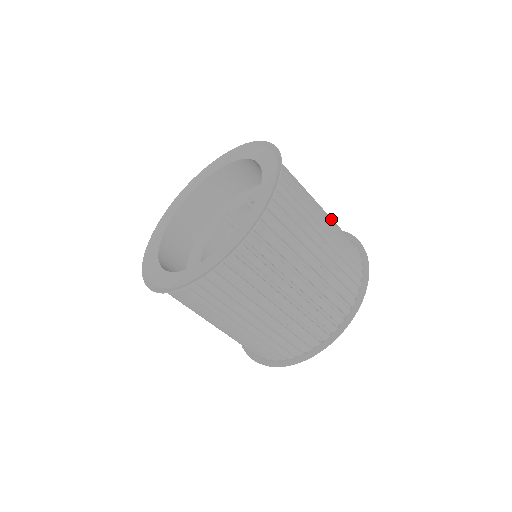
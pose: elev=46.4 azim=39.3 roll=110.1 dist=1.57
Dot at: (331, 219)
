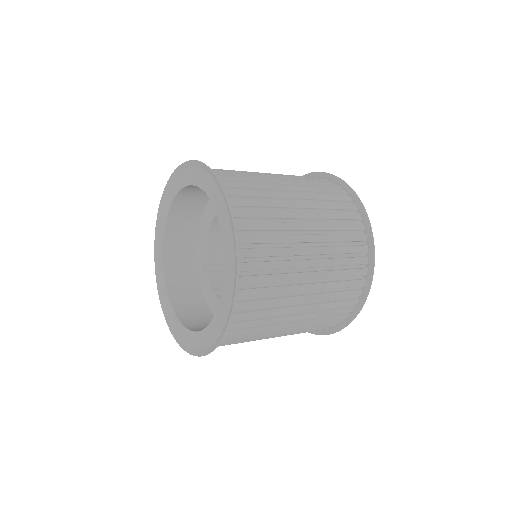
Dot at: (325, 278)
